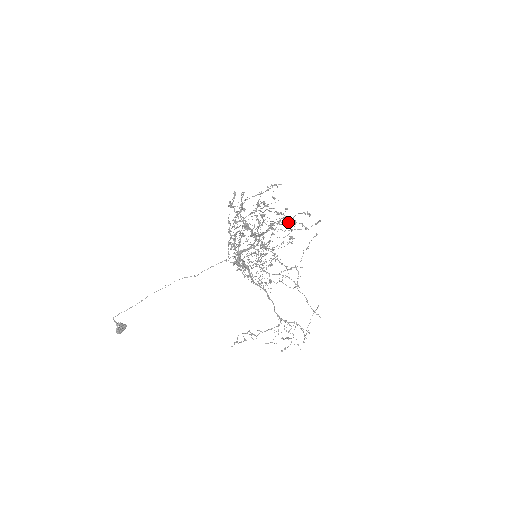
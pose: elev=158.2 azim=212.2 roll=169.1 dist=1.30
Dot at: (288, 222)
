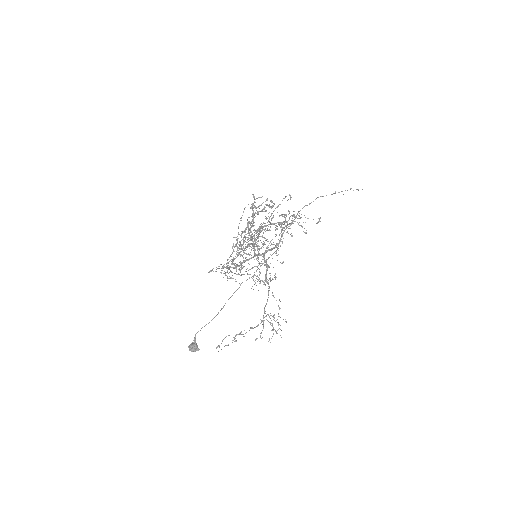
Dot at: occluded
